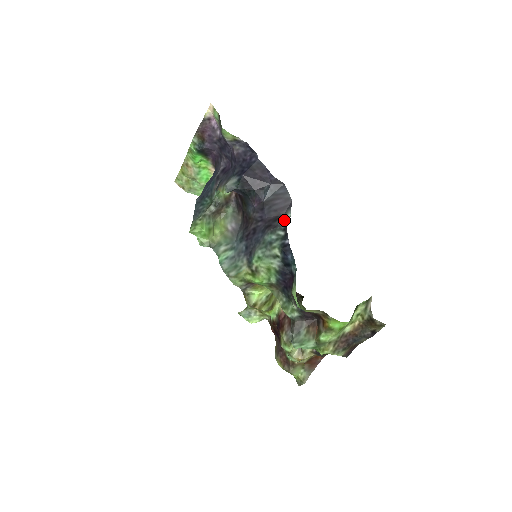
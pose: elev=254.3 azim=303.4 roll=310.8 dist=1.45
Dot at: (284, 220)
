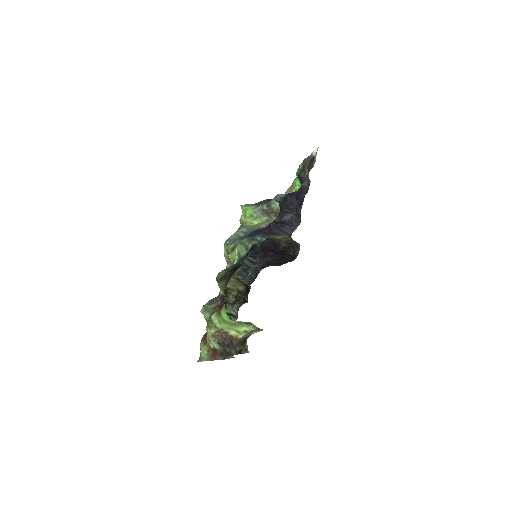
Dot at: (275, 237)
